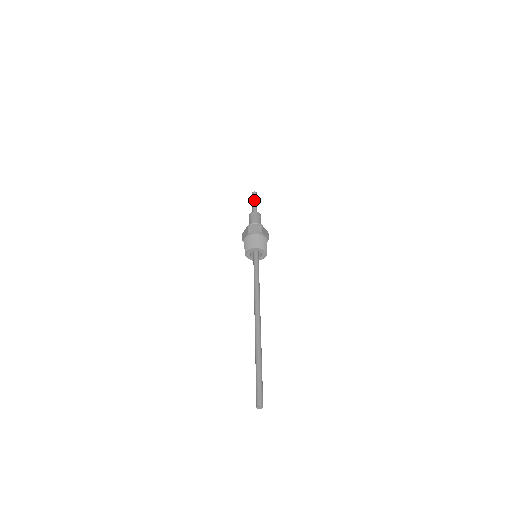
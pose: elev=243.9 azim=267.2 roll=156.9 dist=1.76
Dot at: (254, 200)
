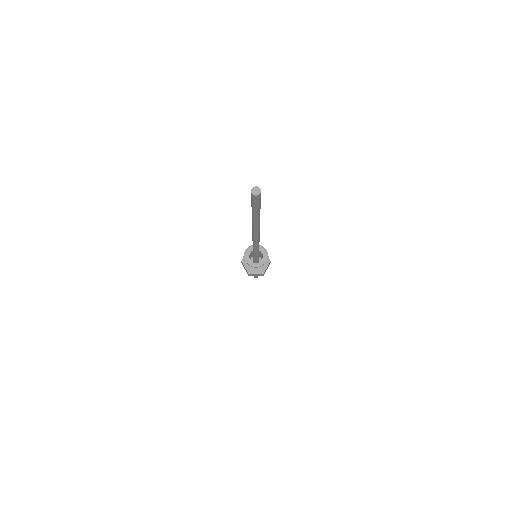
Dot at: occluded
